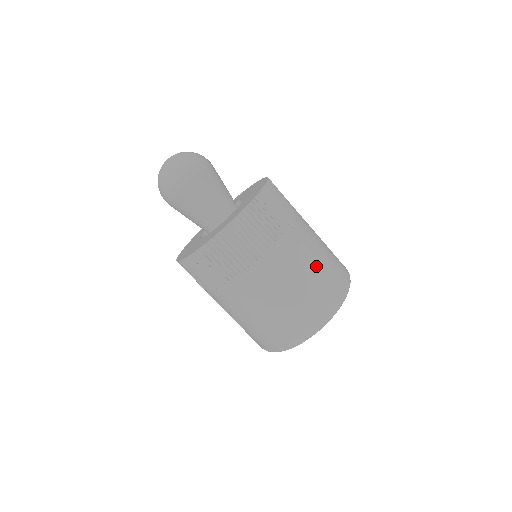
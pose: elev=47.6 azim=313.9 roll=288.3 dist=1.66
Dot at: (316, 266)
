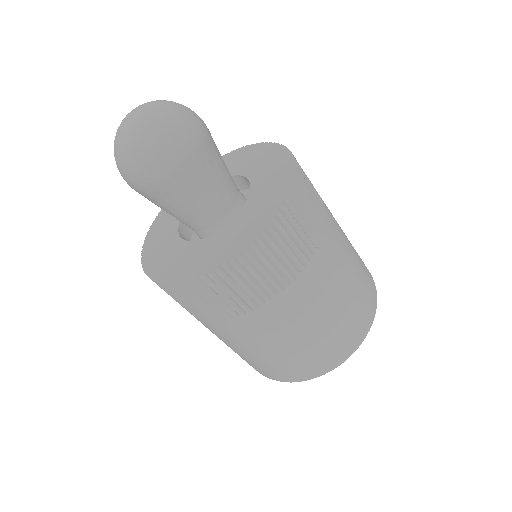
Dot at: (354, 272)
